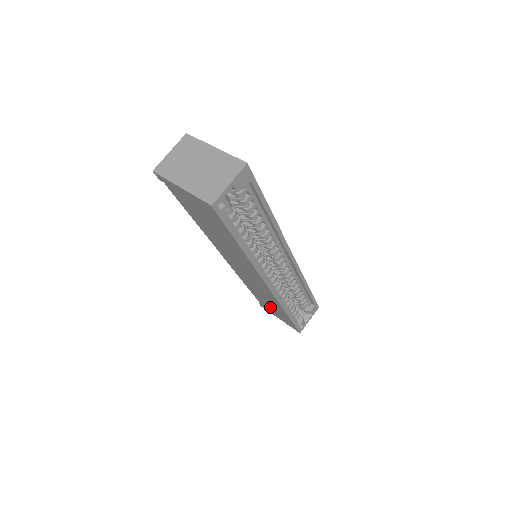
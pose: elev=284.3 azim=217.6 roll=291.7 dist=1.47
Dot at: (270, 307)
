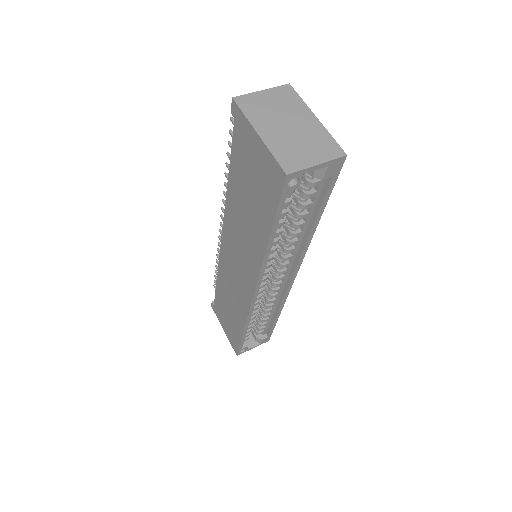
Dot at: (225, 313)
